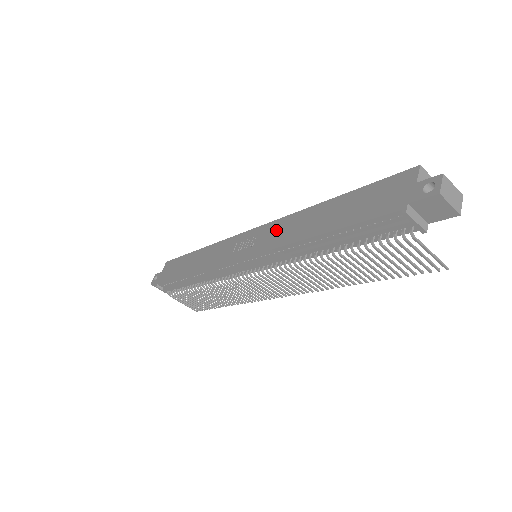
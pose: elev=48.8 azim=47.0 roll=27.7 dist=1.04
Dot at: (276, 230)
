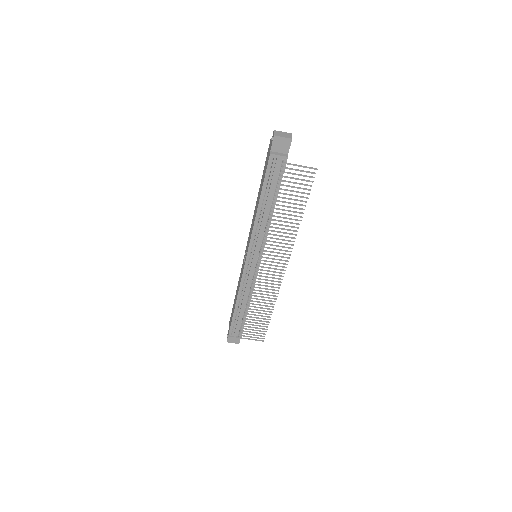
Dot at: (251, 228)
